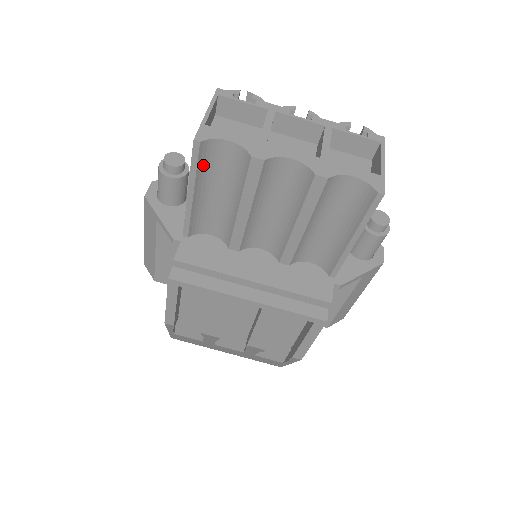
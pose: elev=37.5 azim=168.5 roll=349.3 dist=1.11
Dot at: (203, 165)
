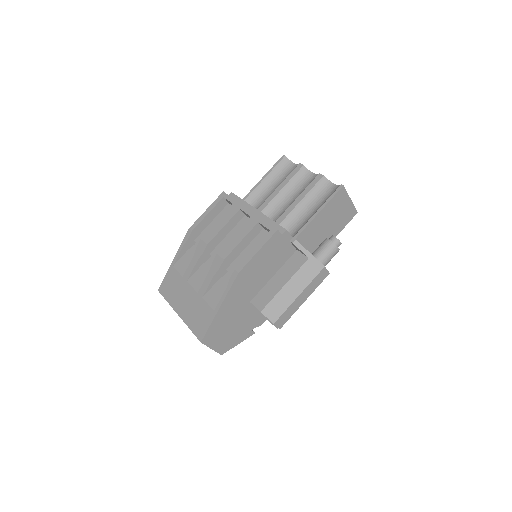
Dot at: (278, 169)
